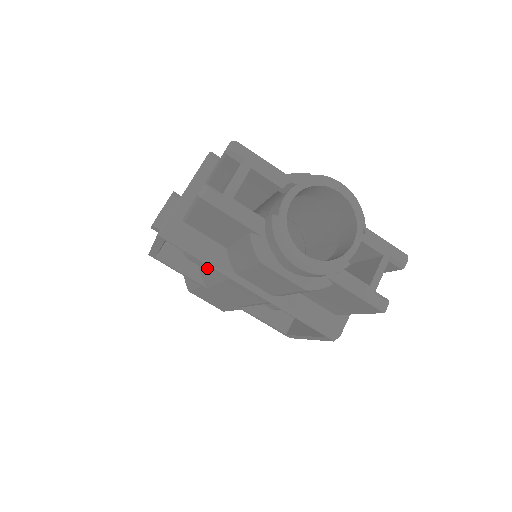
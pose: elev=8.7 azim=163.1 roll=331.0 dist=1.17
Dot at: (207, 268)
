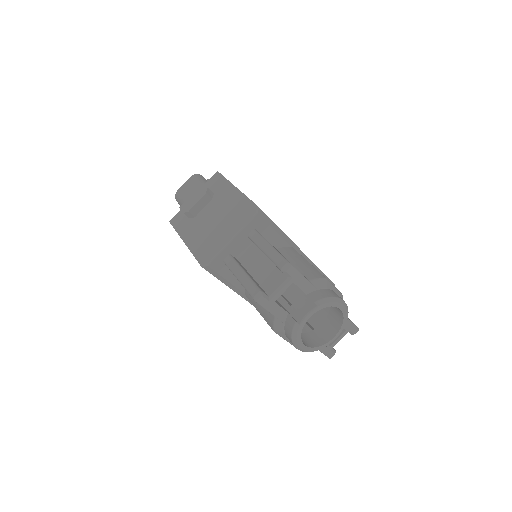
Dot at: occluded
